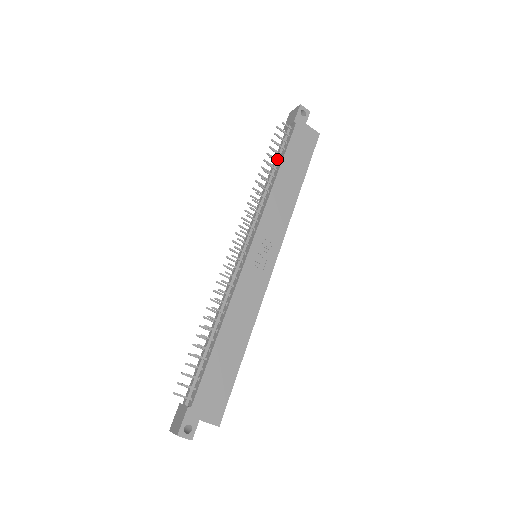
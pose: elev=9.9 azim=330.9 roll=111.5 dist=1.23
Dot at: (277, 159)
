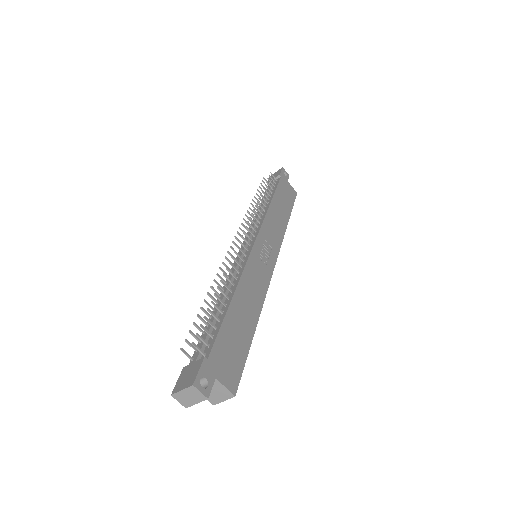
Dot at: (268, 195)
